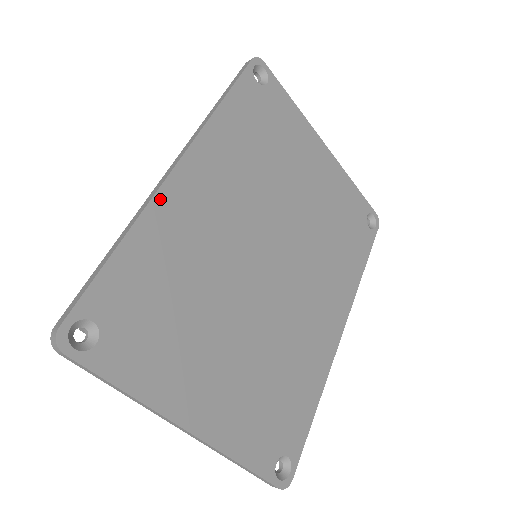
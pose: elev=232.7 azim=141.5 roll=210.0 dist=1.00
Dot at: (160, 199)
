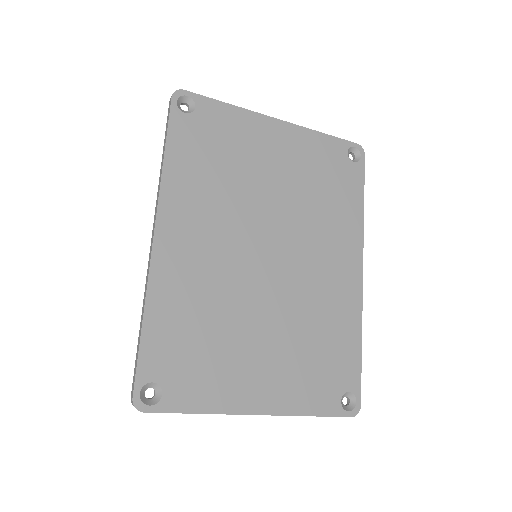
Dot at: (155, 270)
